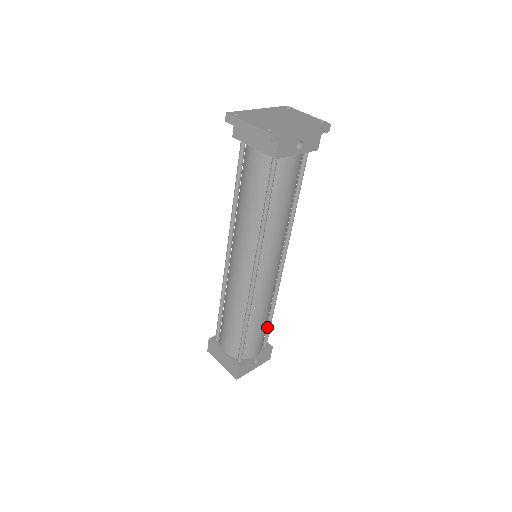
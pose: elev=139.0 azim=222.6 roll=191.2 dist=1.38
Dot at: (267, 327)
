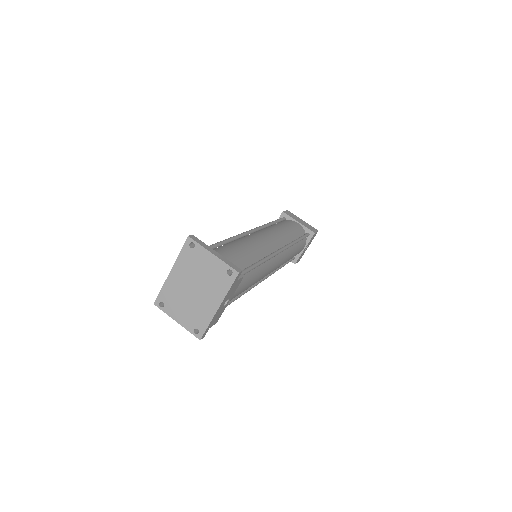
Dot at: occluded
